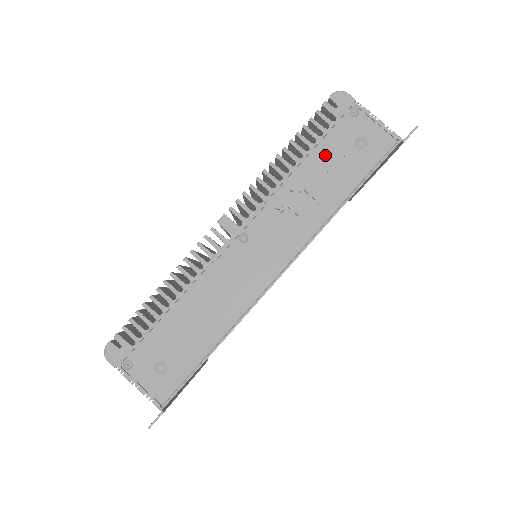
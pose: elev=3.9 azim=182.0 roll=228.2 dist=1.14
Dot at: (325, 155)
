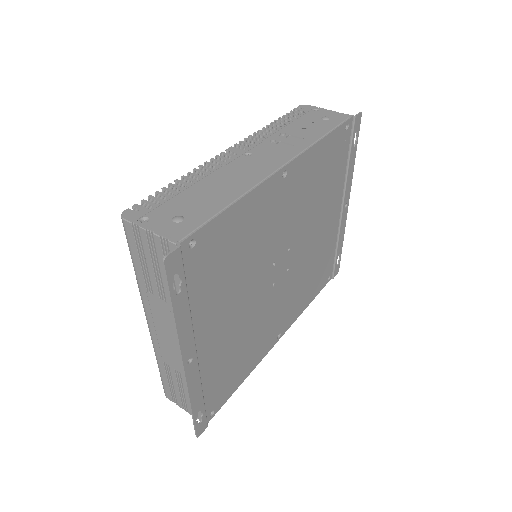
Dot at: (302, 123)
